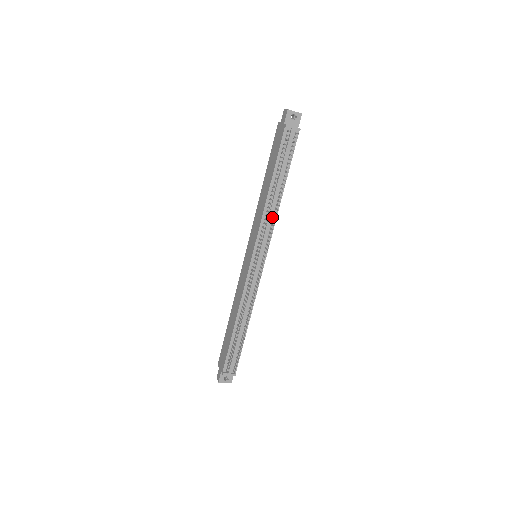
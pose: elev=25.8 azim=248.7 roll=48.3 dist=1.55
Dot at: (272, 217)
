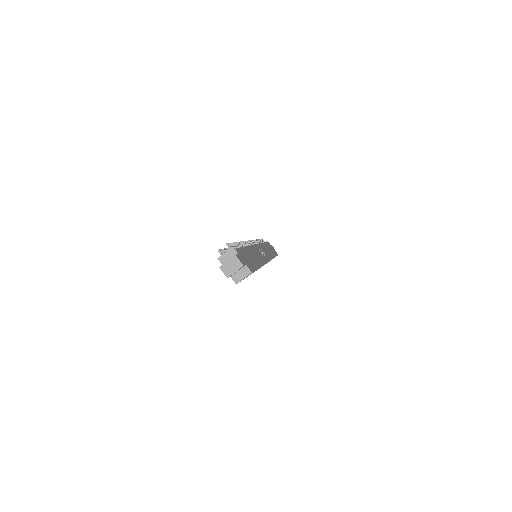
Dot at: occluded
